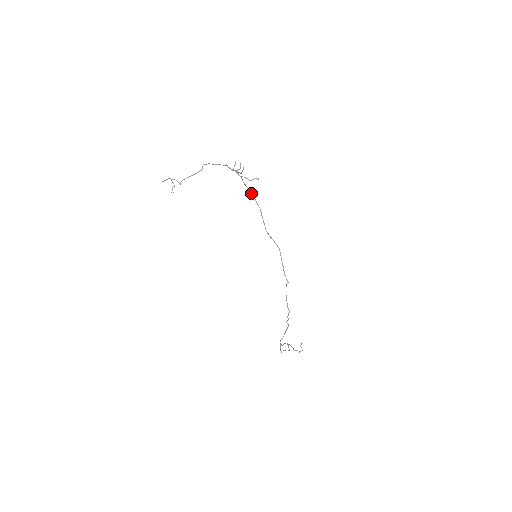
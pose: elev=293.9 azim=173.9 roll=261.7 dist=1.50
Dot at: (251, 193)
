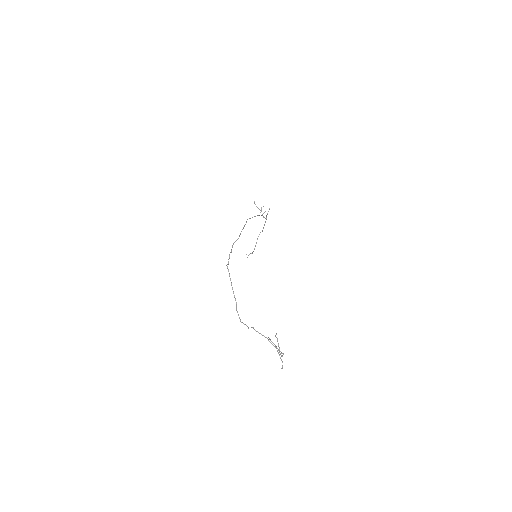
Dot at: occluded
